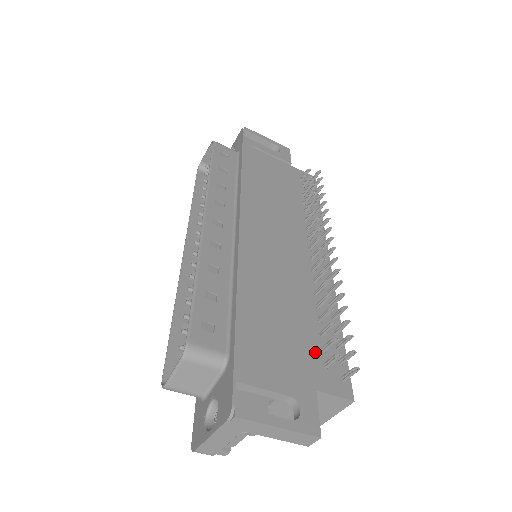
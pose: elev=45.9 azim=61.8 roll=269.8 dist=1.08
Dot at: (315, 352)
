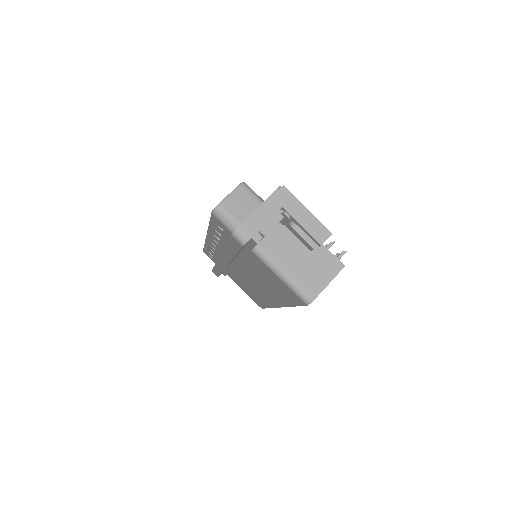
Dot at: occluded
